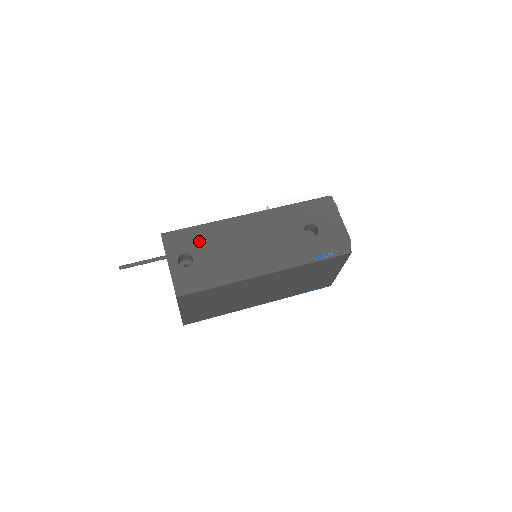
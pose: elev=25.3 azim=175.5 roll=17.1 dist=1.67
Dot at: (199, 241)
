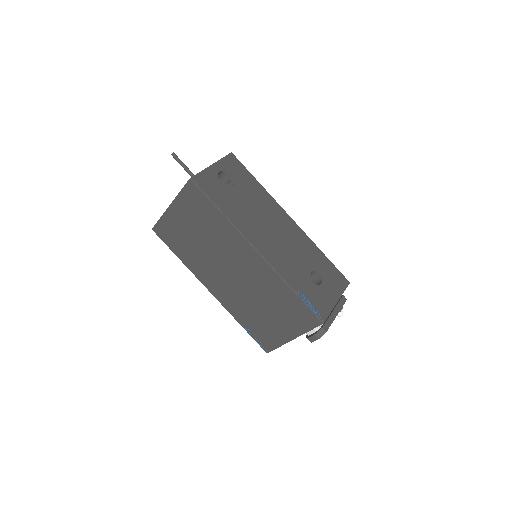
Dot at: (246, 184)
